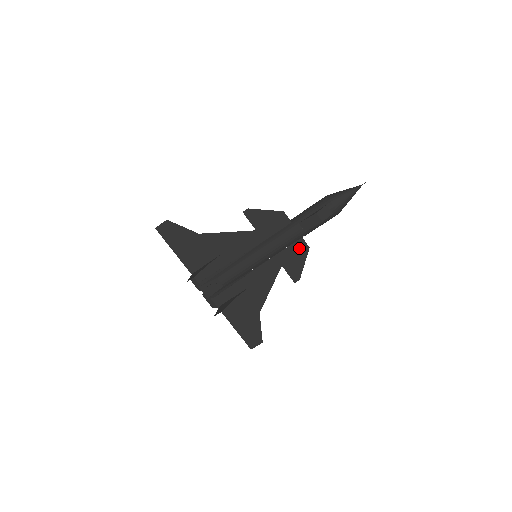
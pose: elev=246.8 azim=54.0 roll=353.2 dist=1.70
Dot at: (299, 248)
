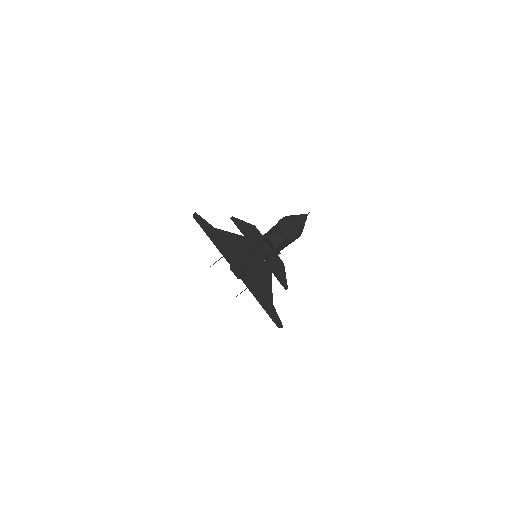
Dot at: (277, 261)
